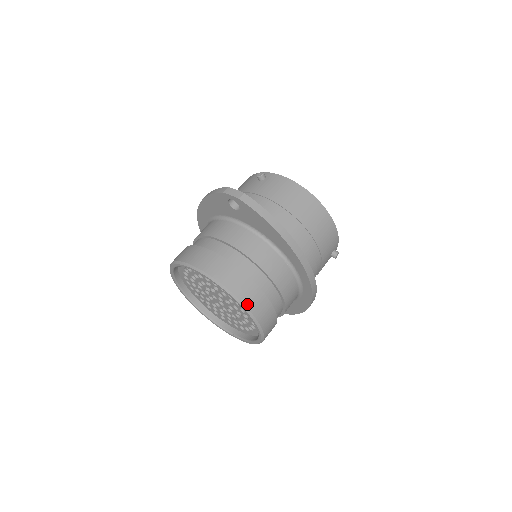
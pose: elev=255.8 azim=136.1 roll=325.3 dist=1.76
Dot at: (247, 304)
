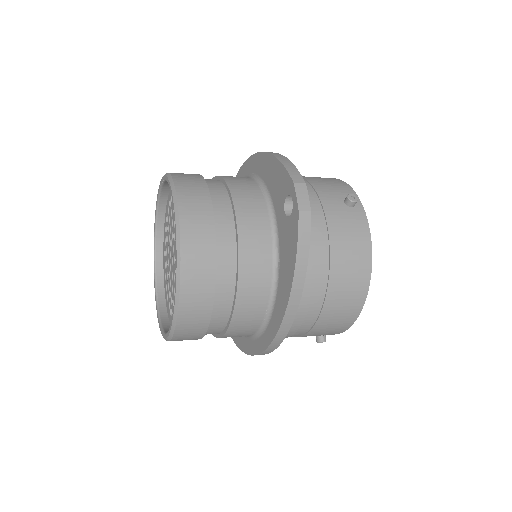
Dot at: (182, 310)
